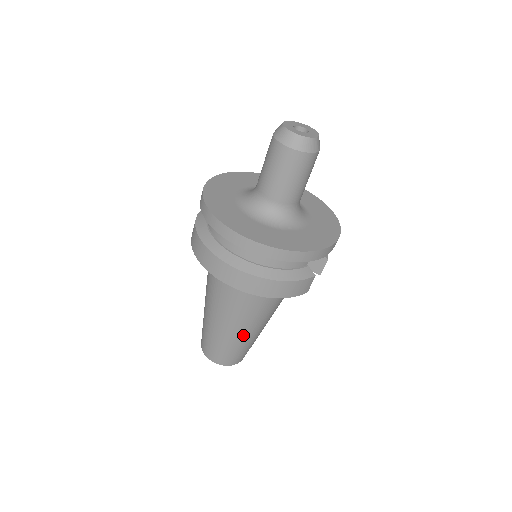
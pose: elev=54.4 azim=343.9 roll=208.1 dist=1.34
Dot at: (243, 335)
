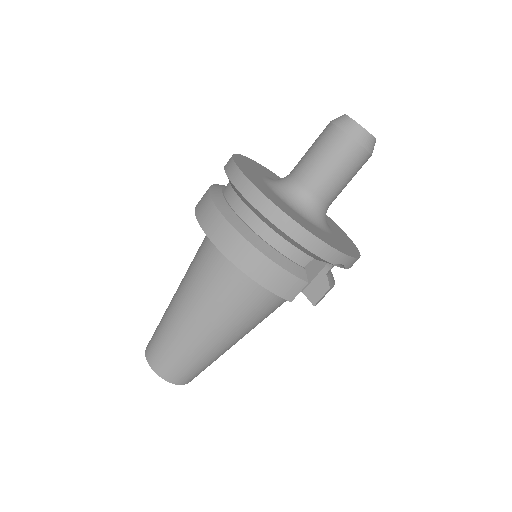
Dot at: (197, 336)
